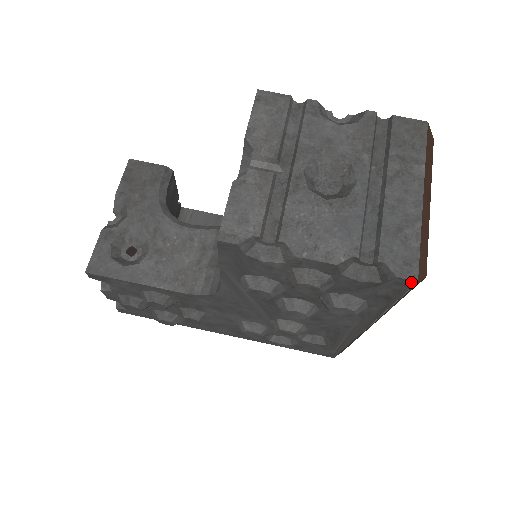
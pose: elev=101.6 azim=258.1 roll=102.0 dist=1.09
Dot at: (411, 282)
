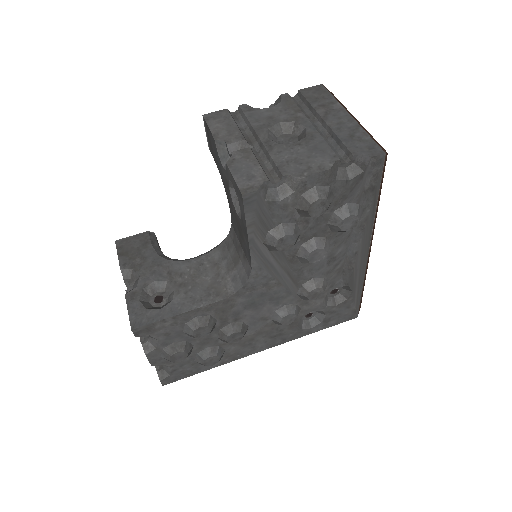
Dot at: (381, 157)
